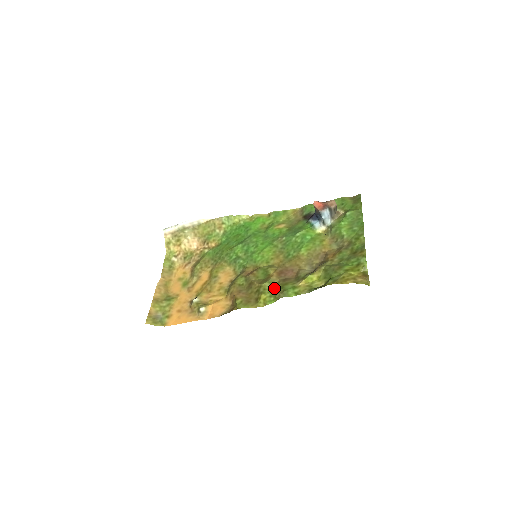
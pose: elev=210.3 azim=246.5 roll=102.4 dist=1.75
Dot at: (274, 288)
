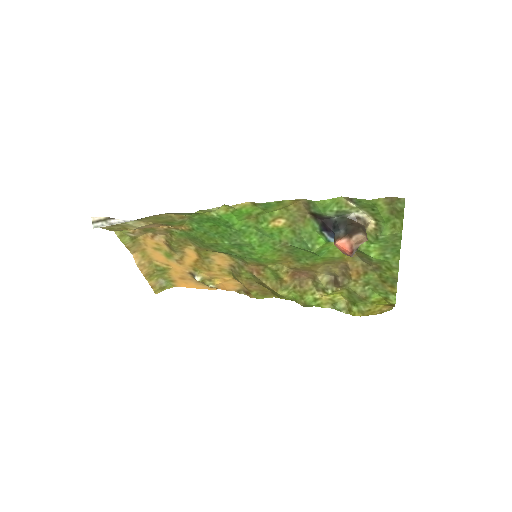
Dot at: (292, 293)
